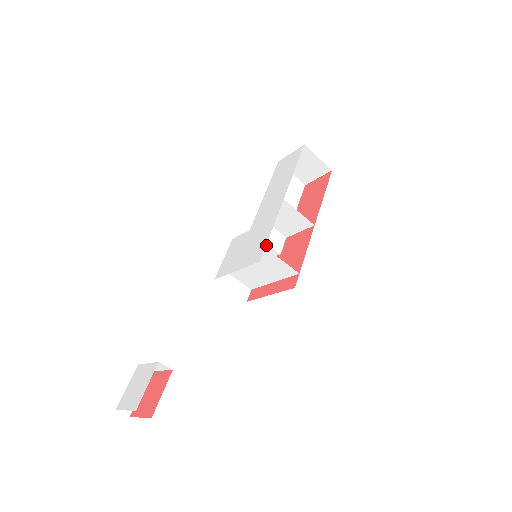
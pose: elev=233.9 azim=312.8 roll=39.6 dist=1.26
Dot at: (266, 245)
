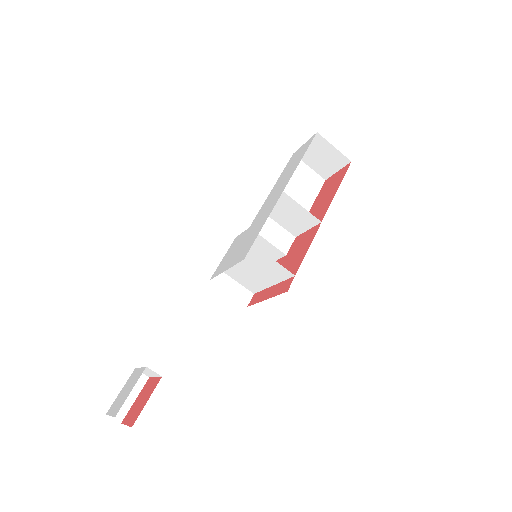
Dot at: (269, 244)
